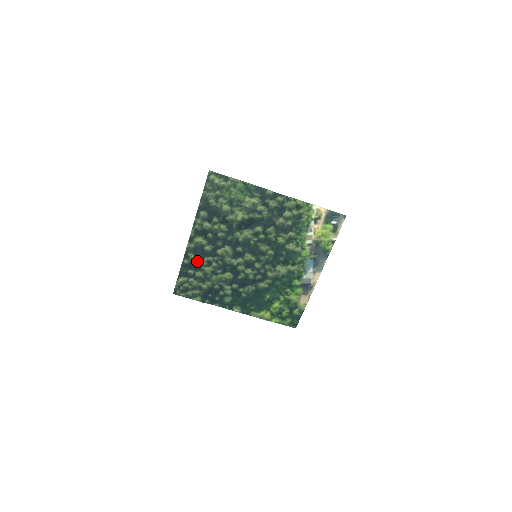
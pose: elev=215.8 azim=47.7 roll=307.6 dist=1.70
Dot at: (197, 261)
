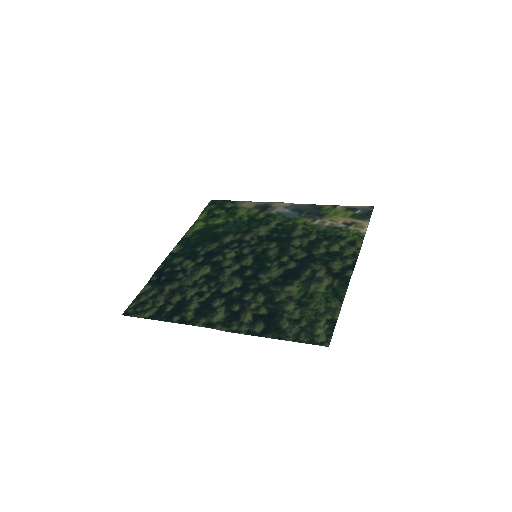
Dot at: (189, 307)
